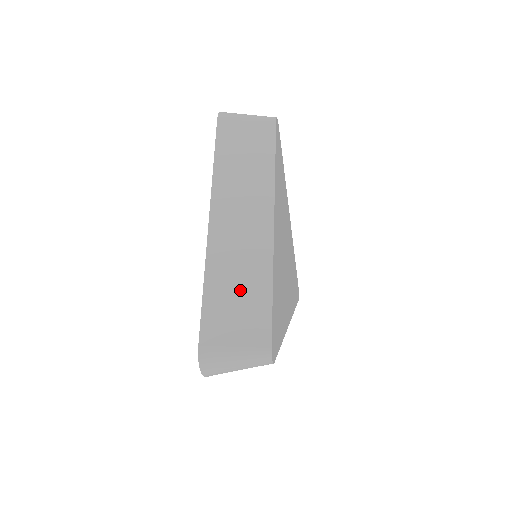
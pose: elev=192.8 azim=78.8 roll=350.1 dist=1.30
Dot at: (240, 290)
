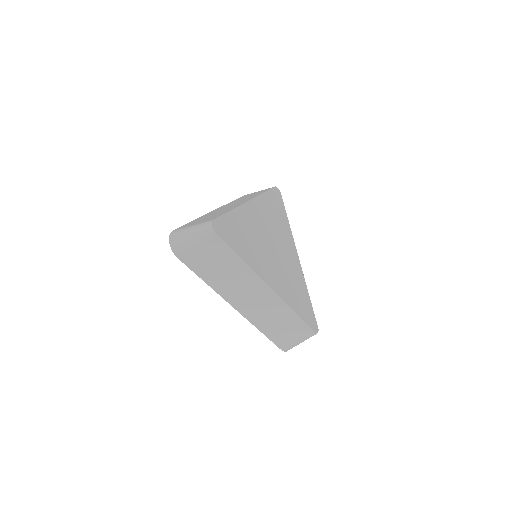
Dot at: occluded
